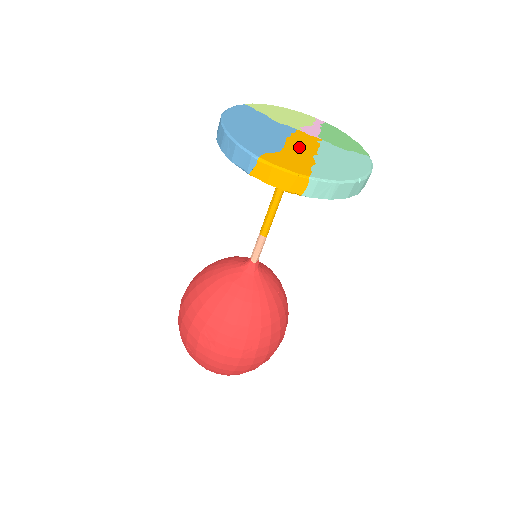
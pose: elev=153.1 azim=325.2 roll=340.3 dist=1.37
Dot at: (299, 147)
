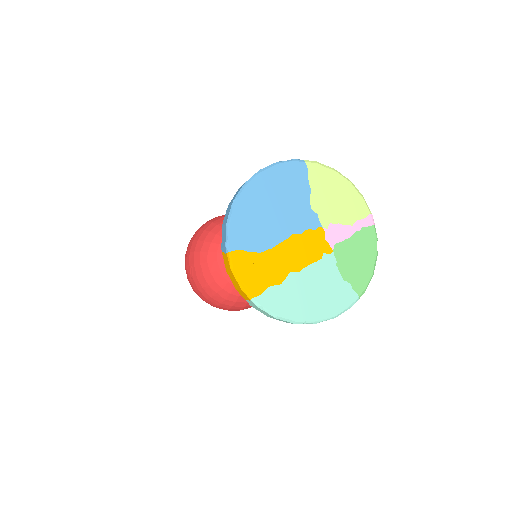
Dot at: (290, 254)
